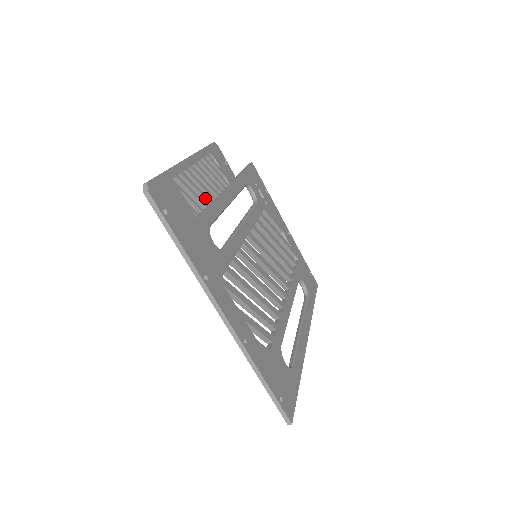
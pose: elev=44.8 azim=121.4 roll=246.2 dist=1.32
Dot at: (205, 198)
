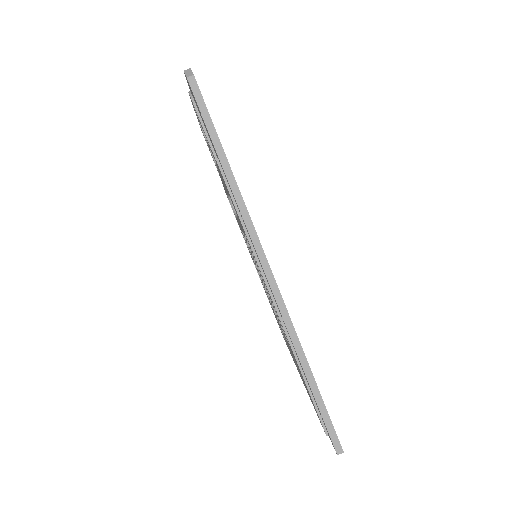
Dot at: occluded
